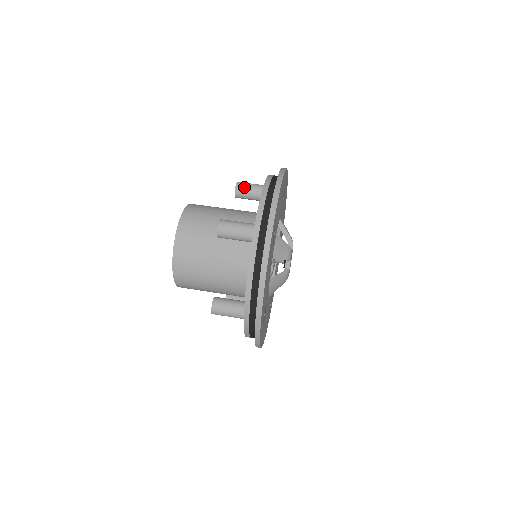
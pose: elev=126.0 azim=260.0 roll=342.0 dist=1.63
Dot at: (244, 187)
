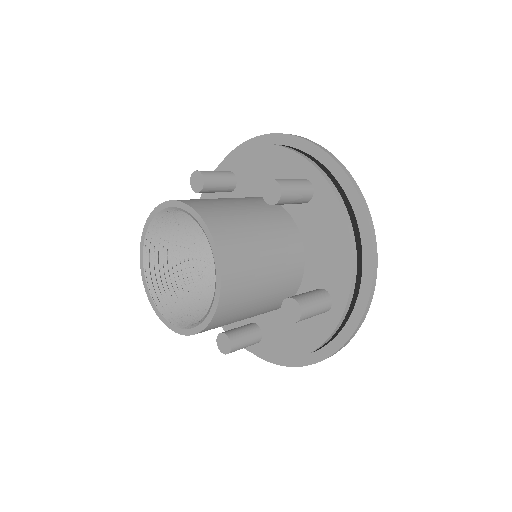
Dot at: (210, 173)
